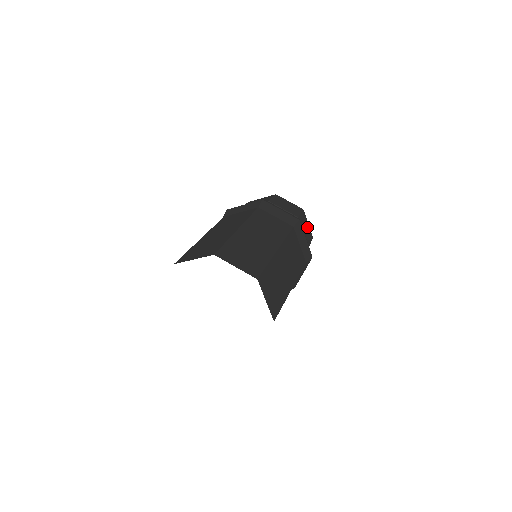
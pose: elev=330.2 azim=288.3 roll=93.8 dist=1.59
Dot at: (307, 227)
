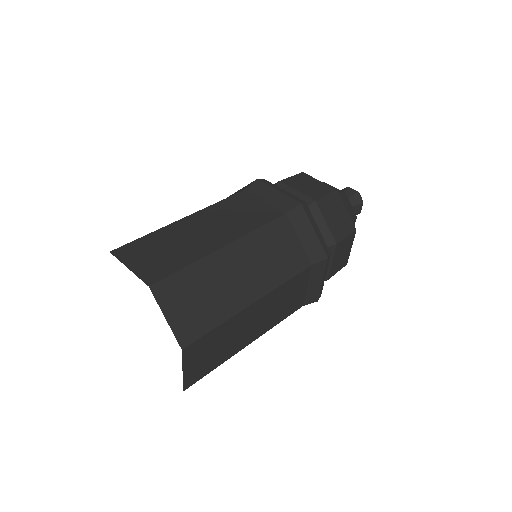
Dot at: (342, 215)
